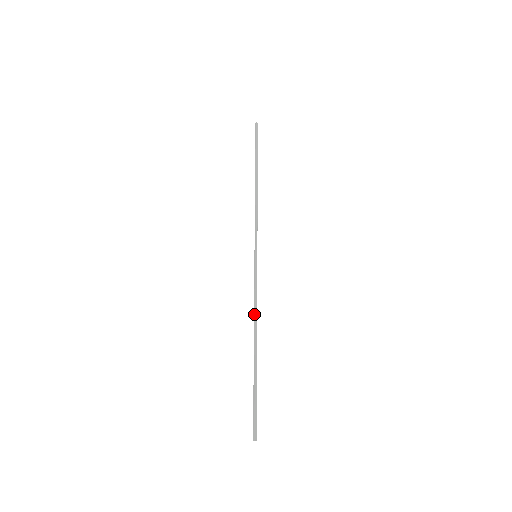
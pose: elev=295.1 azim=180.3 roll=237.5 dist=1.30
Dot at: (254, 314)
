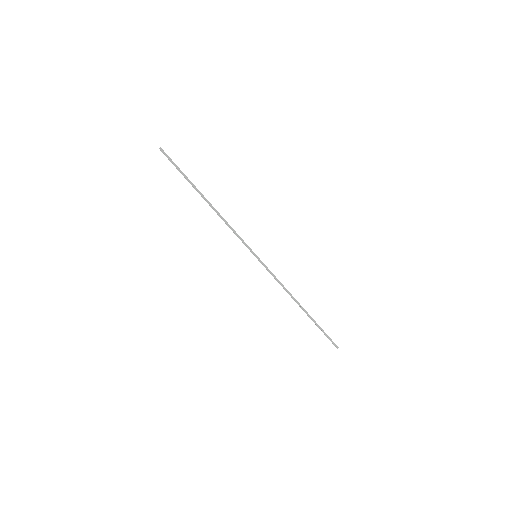
Dot at: occluded
